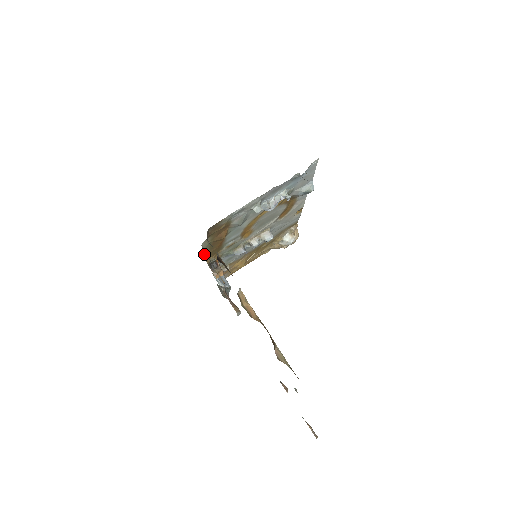
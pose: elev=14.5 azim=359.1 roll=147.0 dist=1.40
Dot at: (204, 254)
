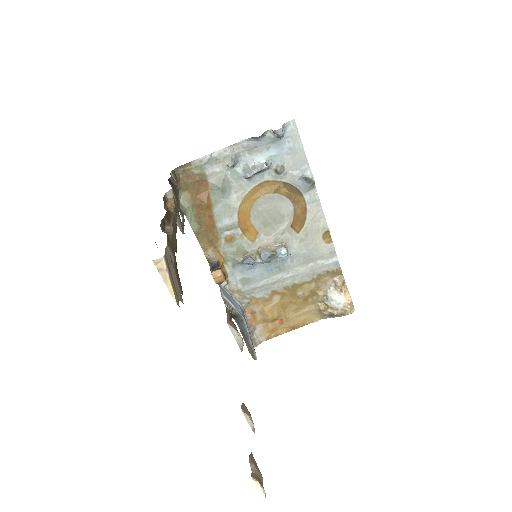
Dot at: (194, 231)
